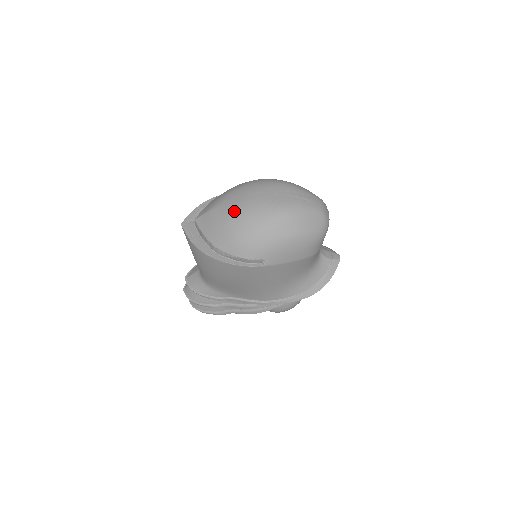
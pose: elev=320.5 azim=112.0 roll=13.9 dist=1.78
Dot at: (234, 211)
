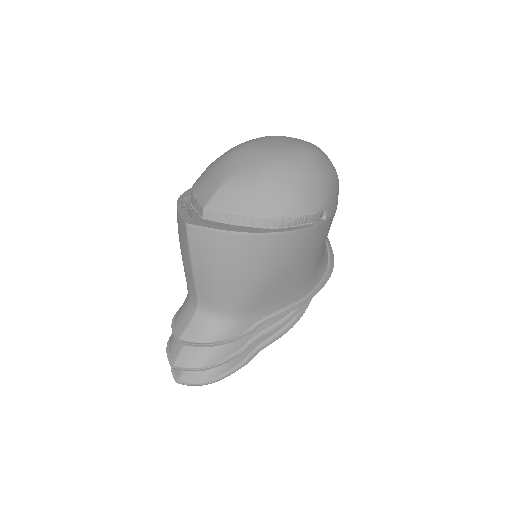
Dot at: (264, 165)
